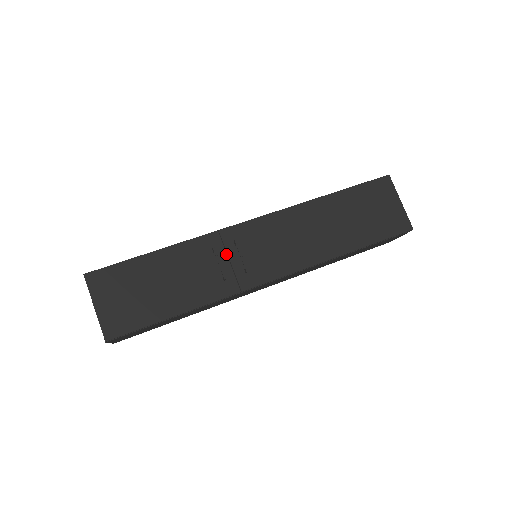
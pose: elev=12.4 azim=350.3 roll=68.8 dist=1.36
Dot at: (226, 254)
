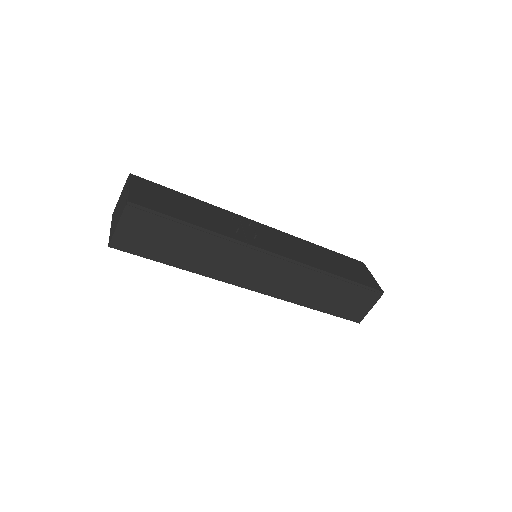
Dot at: (241, 225)
